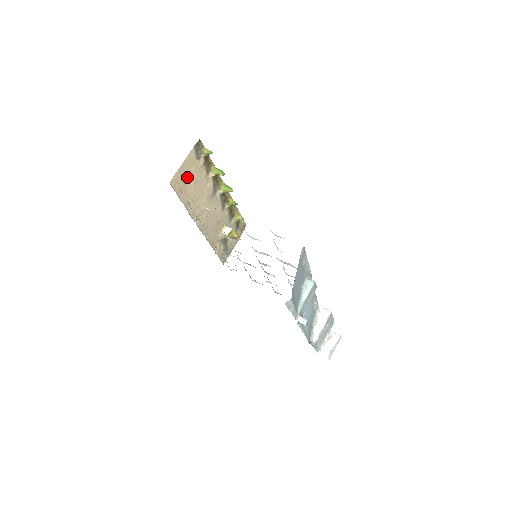
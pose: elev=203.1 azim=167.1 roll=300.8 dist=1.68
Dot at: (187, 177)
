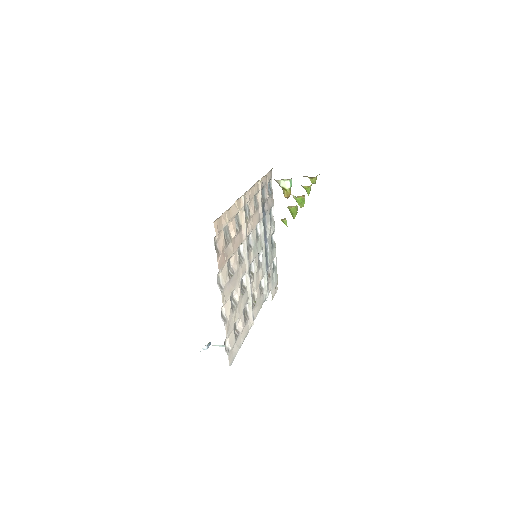
Dot at: occluded
